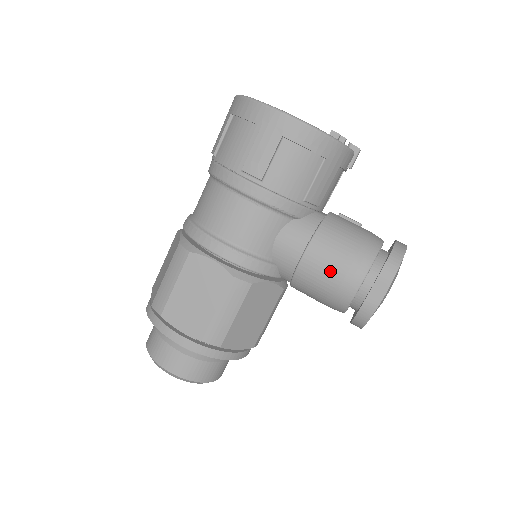
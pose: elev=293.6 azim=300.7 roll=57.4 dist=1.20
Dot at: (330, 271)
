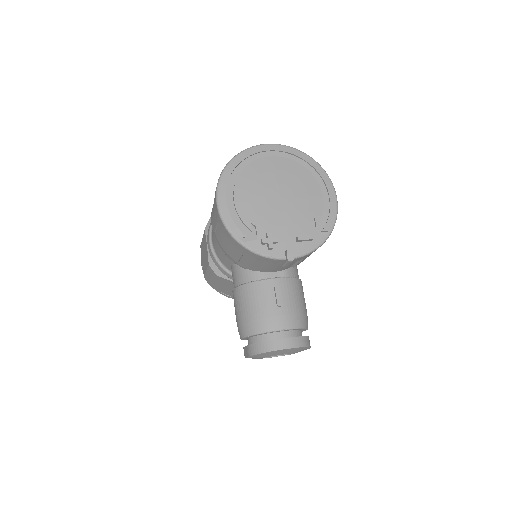
Dot at: (236, 314)
